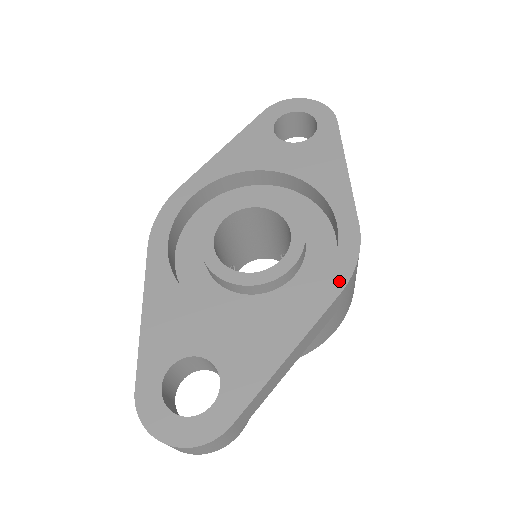
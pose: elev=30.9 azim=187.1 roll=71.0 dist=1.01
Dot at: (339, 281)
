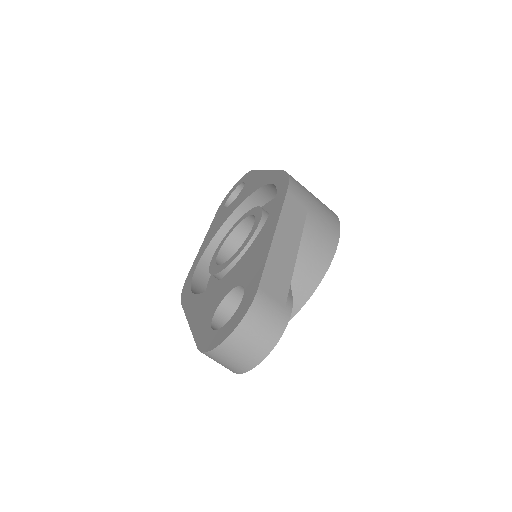
Dot at: (283, 190)
